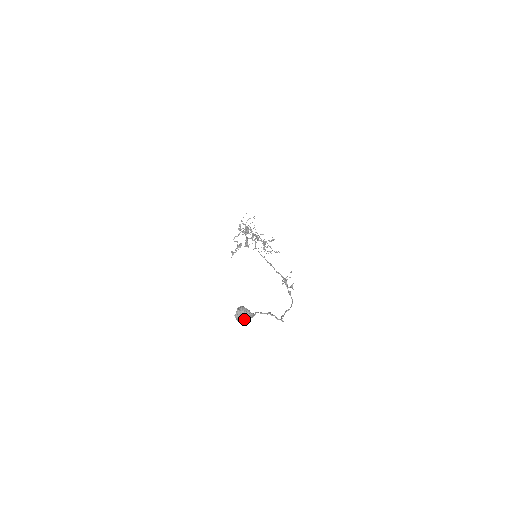
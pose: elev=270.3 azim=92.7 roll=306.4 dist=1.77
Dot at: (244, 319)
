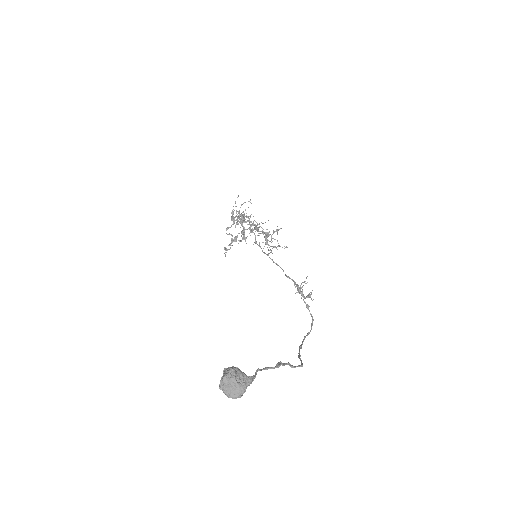
Dot at: (236, 391)
